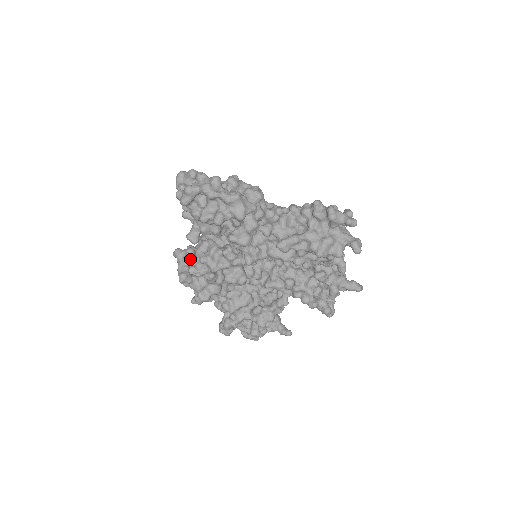
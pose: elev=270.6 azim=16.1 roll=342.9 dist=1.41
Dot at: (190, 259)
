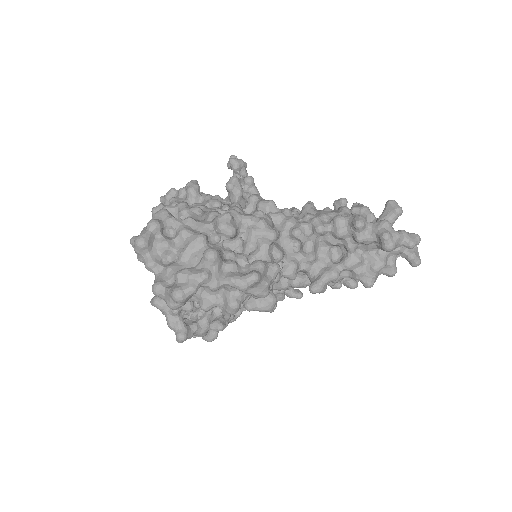
Dot at: occluded
